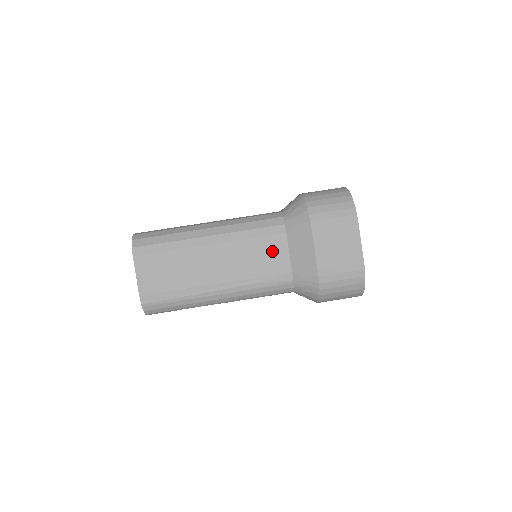
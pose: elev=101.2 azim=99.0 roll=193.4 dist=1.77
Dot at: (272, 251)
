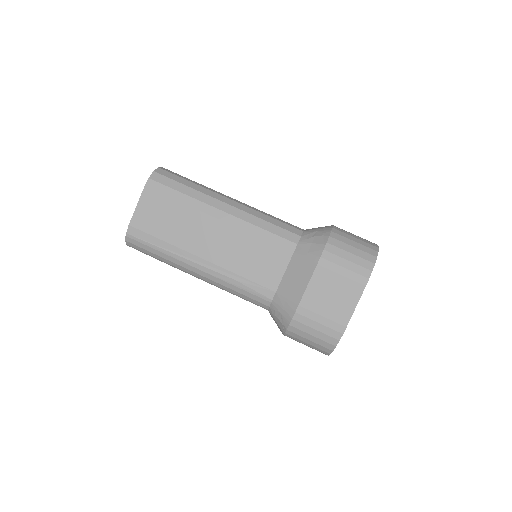
Dot at: (270, 261)
